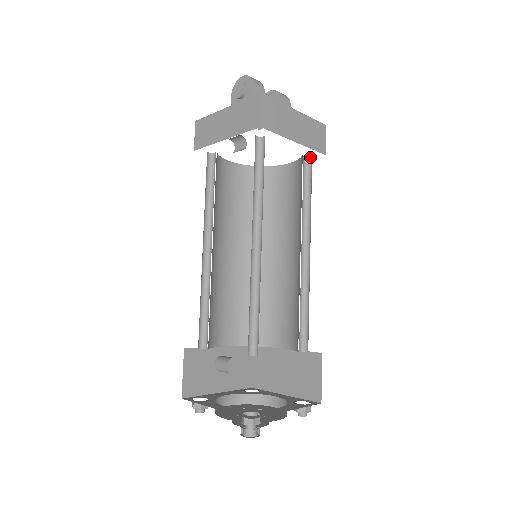
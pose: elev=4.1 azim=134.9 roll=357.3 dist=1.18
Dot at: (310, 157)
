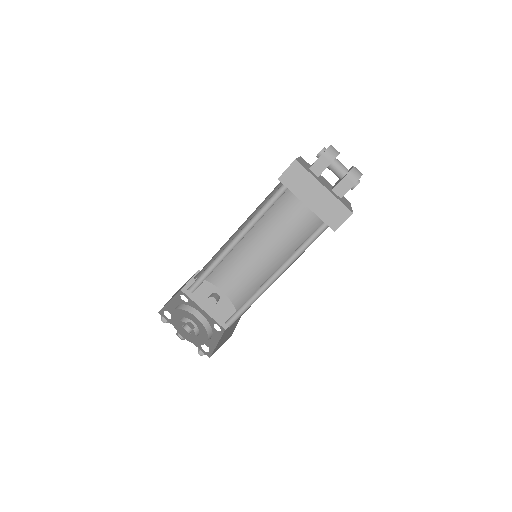
Dot at: occluded
